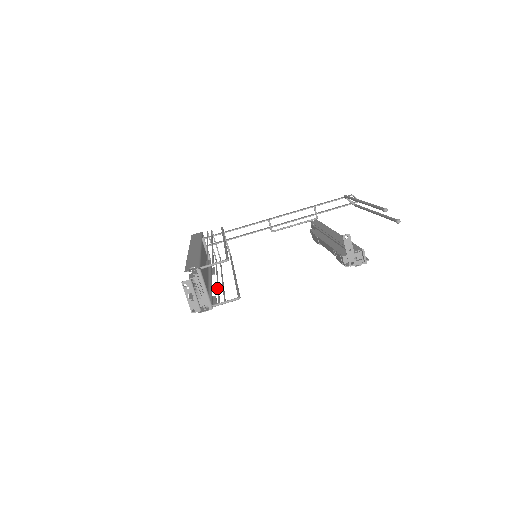
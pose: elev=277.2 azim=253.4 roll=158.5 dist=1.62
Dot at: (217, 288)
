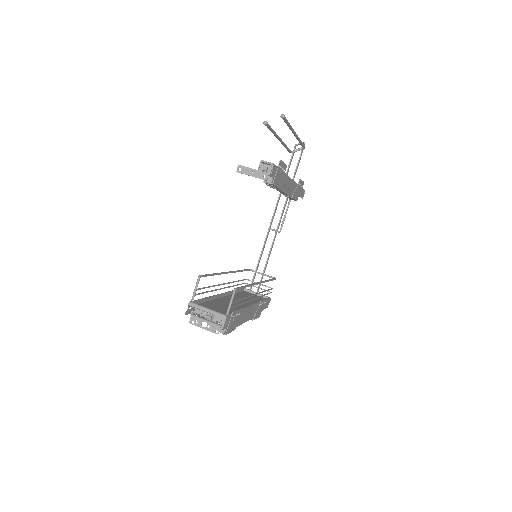
Dot at: occluded
